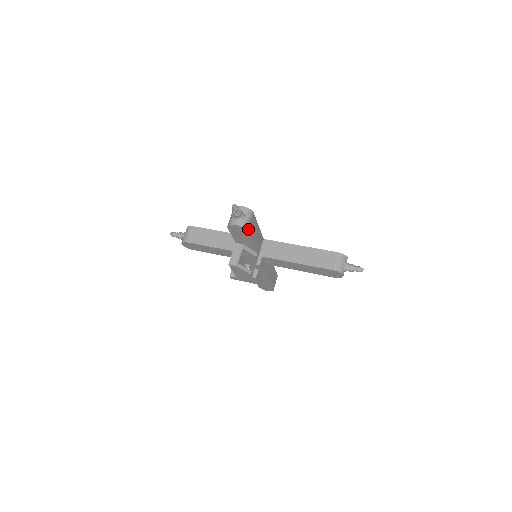
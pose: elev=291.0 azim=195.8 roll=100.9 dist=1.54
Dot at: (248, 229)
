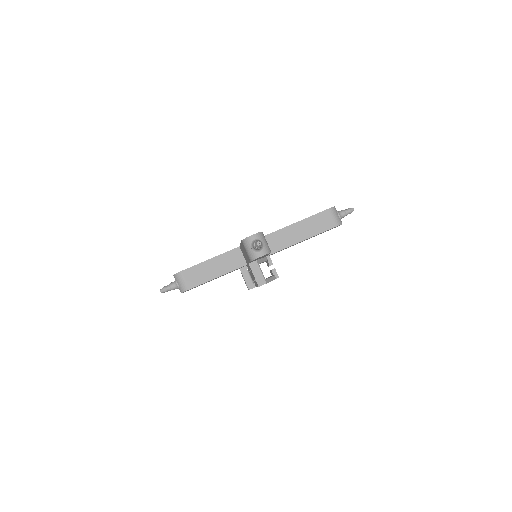
Dot at: (270, 250)
